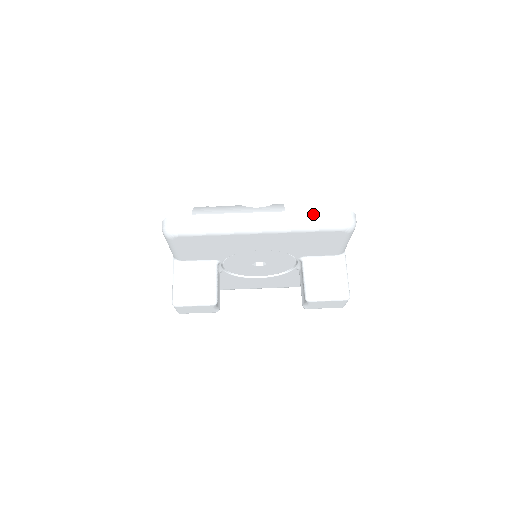
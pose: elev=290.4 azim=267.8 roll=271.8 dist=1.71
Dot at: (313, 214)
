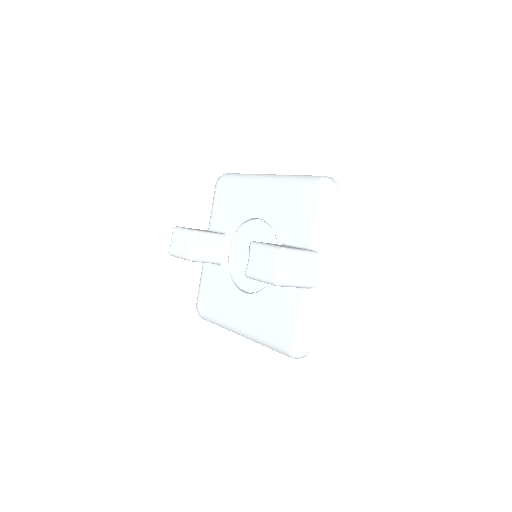
Dot at: occluded
